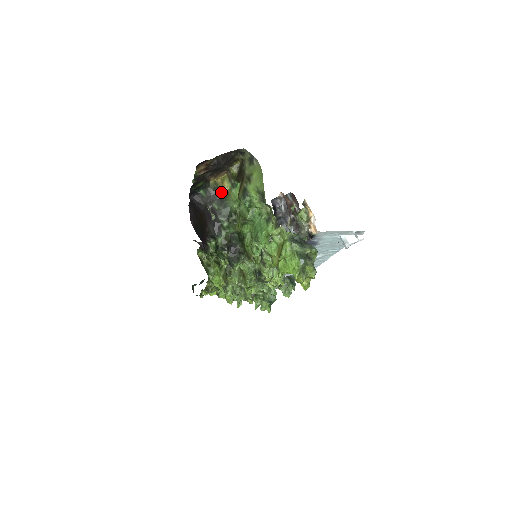
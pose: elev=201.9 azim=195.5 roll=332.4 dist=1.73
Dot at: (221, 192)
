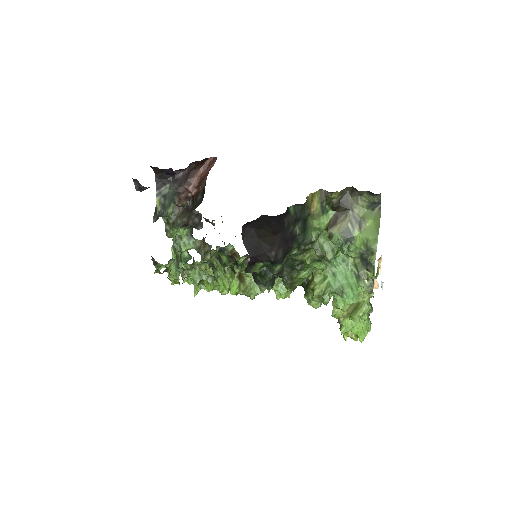
Dot at: (308, 213)
